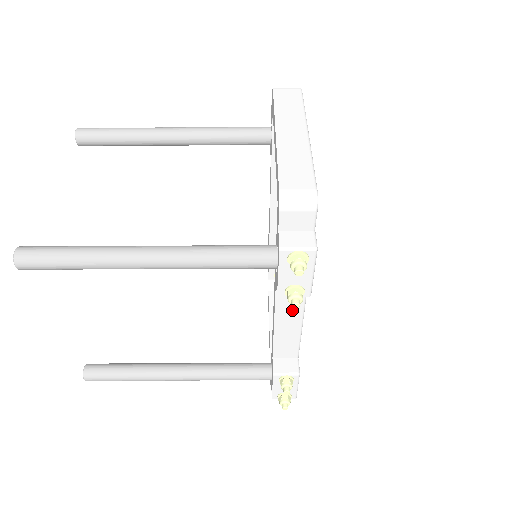
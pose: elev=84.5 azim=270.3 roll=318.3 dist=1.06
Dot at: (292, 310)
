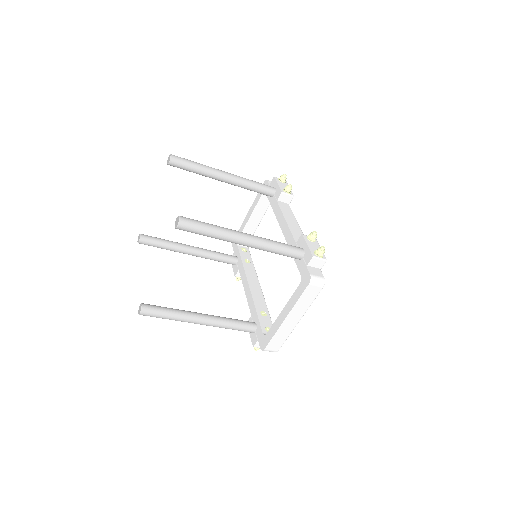
Dot at: occluded
